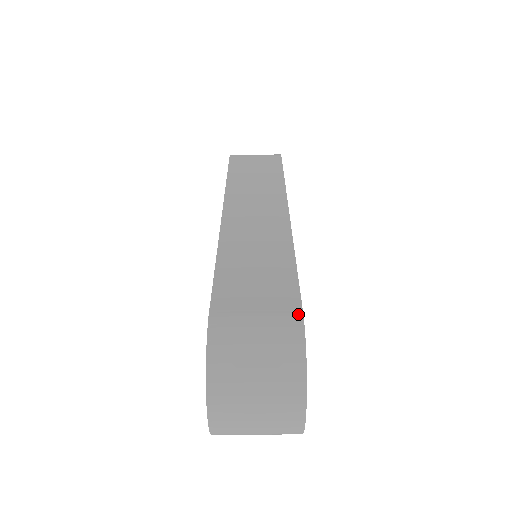
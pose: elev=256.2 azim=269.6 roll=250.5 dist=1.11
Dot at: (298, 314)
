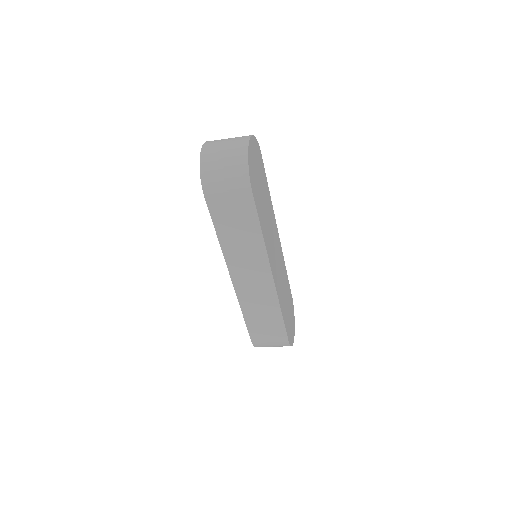
Dot at: (287, 341)
